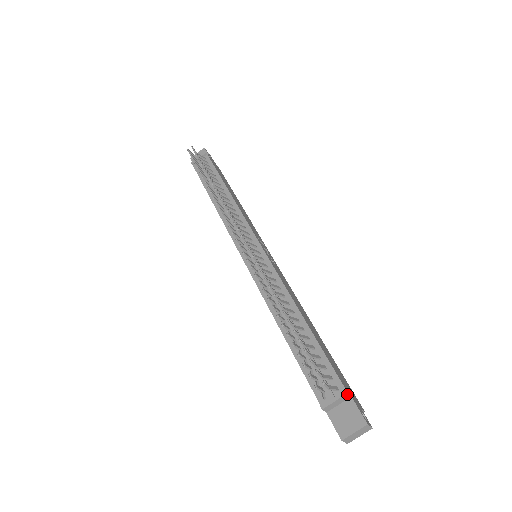
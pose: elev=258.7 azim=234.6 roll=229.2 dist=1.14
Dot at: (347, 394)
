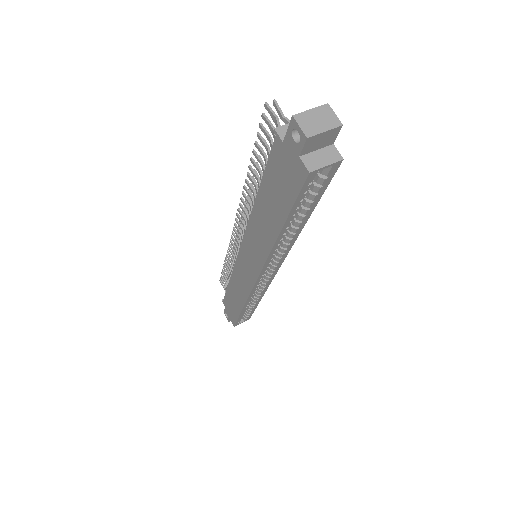
Dot at: occluded
